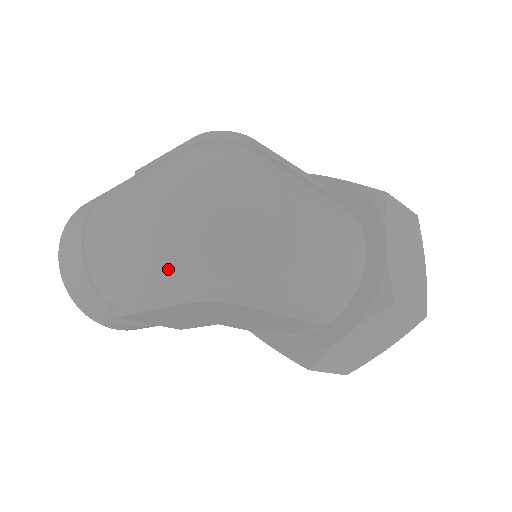
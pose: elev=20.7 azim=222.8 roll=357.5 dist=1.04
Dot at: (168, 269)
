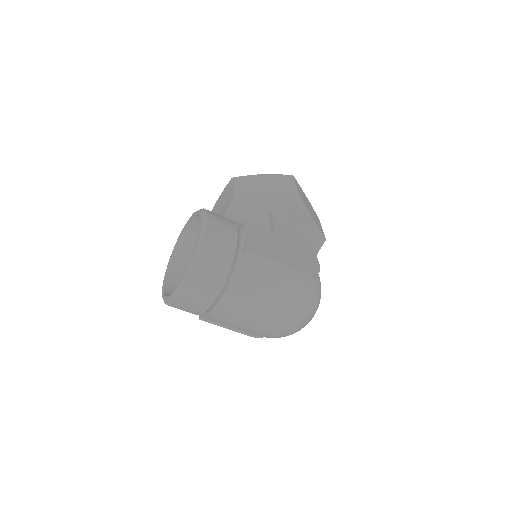
Dot at: occluded
